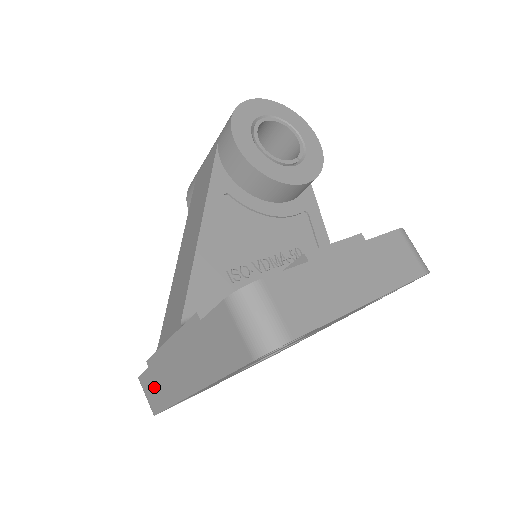
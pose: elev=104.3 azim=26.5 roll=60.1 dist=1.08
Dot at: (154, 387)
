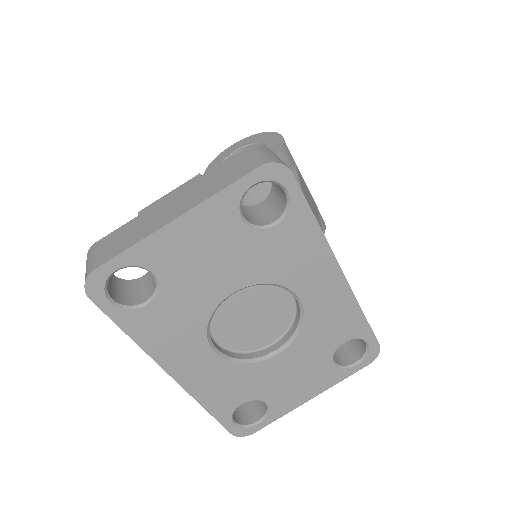
Dot at: occluded
